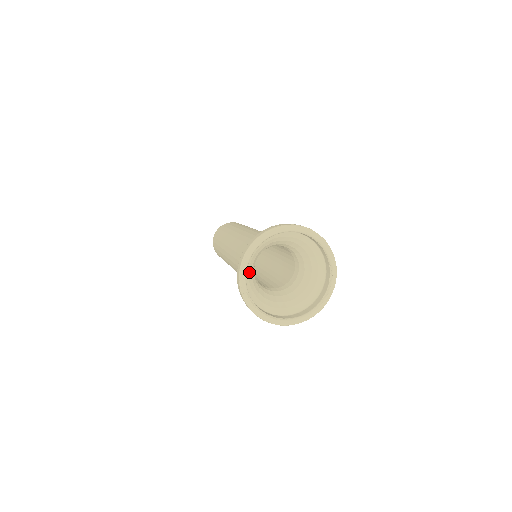
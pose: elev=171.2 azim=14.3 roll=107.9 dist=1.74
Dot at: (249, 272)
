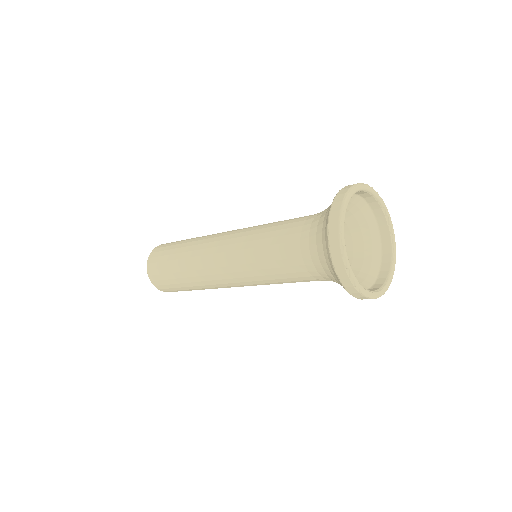
Dot at: occluded
